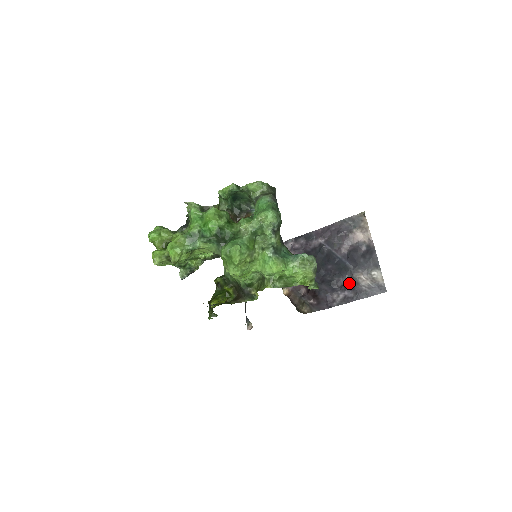
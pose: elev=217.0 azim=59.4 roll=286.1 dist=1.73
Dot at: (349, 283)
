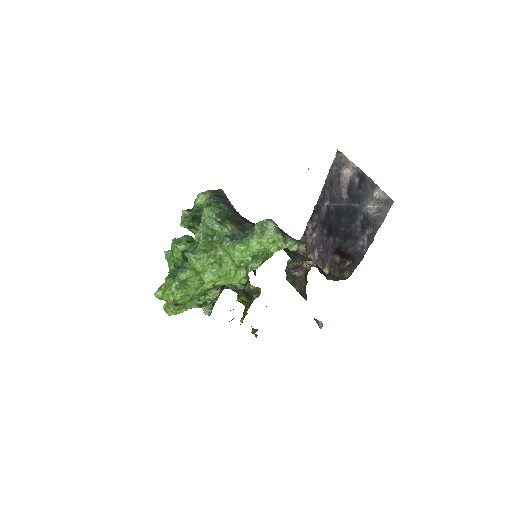
Dot at: (364, 221)
